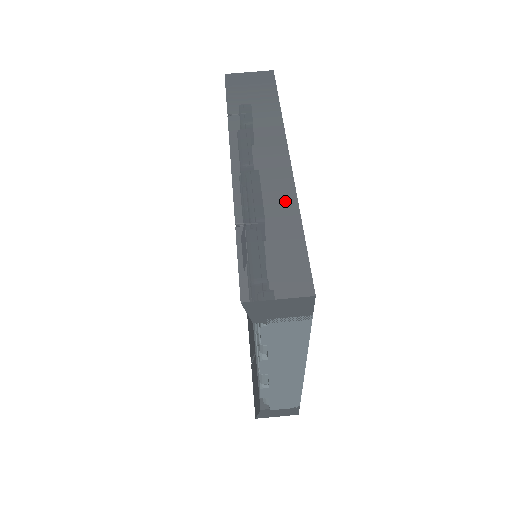
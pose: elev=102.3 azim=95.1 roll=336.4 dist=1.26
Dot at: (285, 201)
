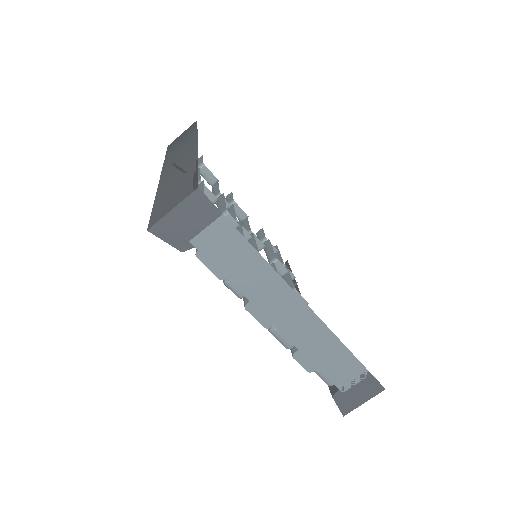
Dot at: (189, 164)
